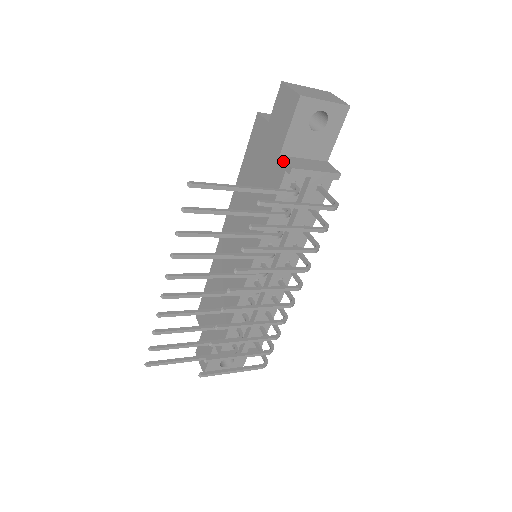
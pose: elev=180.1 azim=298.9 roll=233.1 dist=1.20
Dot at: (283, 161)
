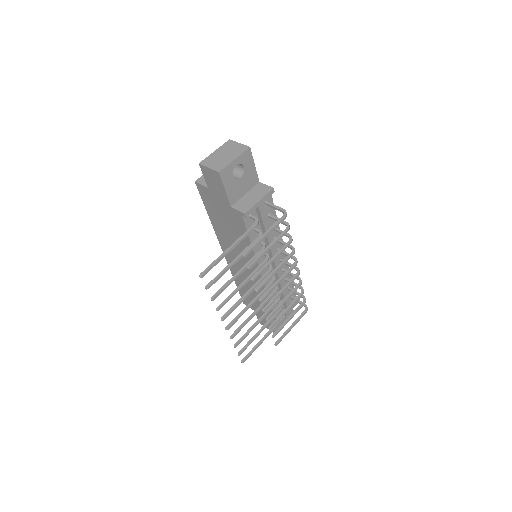
Dot at: (236, 210)
